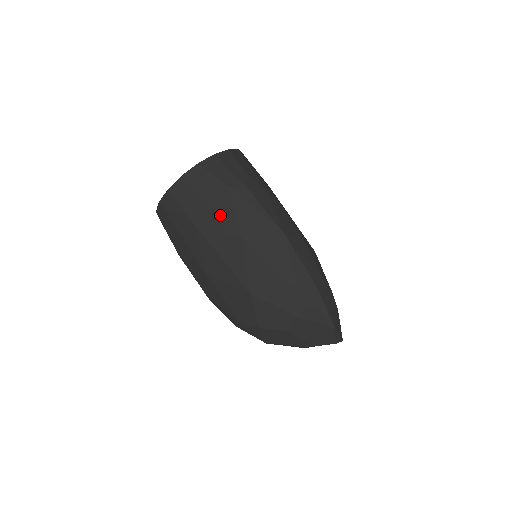
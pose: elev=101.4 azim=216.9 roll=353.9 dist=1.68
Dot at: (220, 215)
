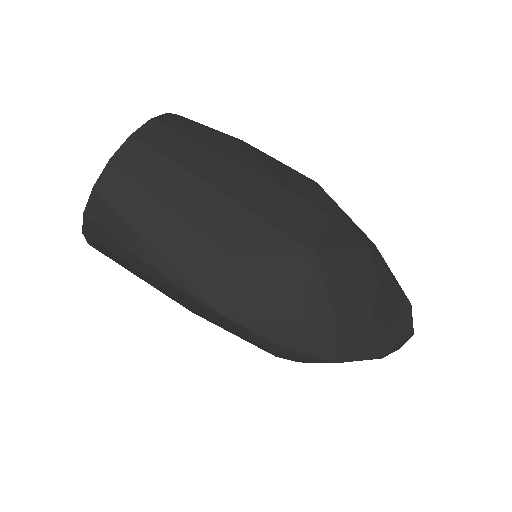
Dot at: (231, 159)
